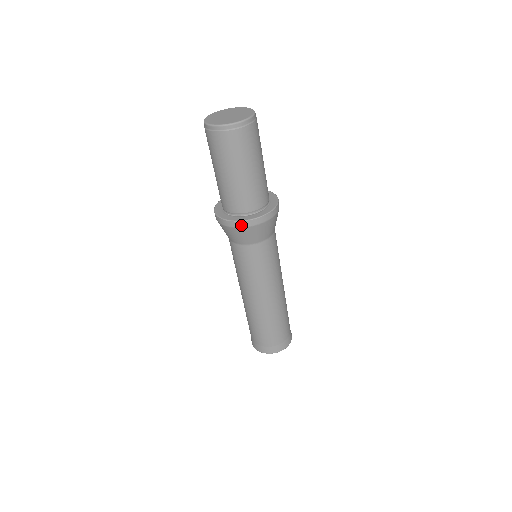
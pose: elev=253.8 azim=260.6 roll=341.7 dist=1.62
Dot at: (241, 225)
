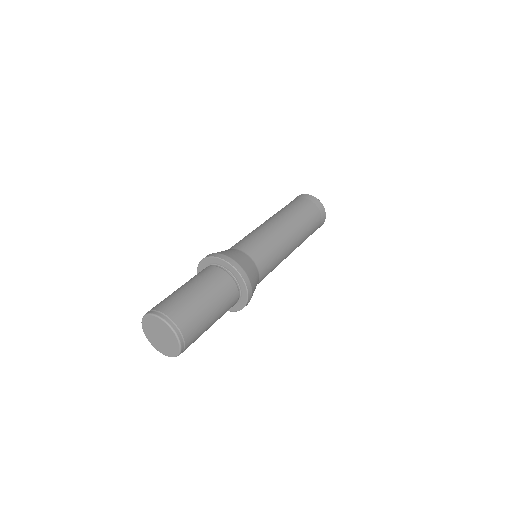
Dot at: occluded
